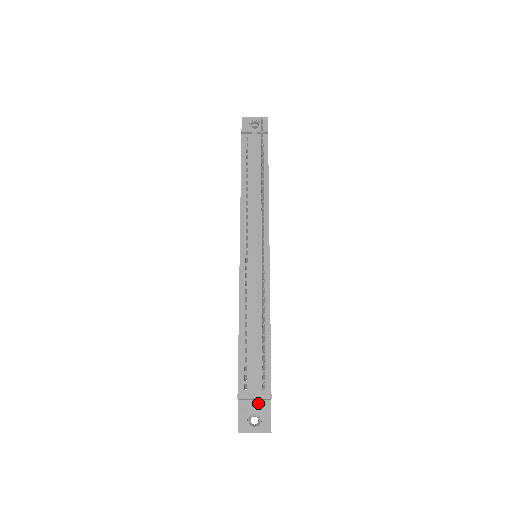
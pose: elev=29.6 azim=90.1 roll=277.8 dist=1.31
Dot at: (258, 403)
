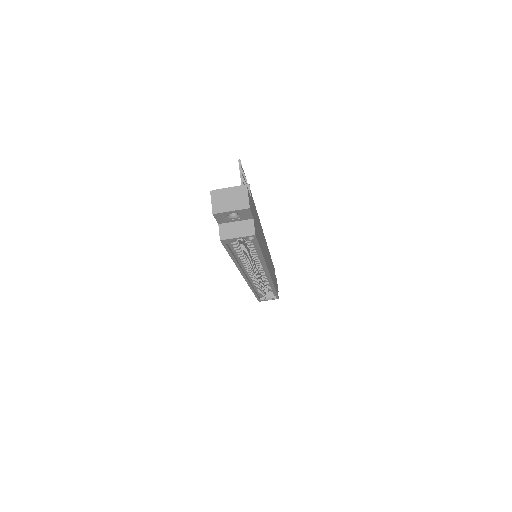
Dot at: occluded
